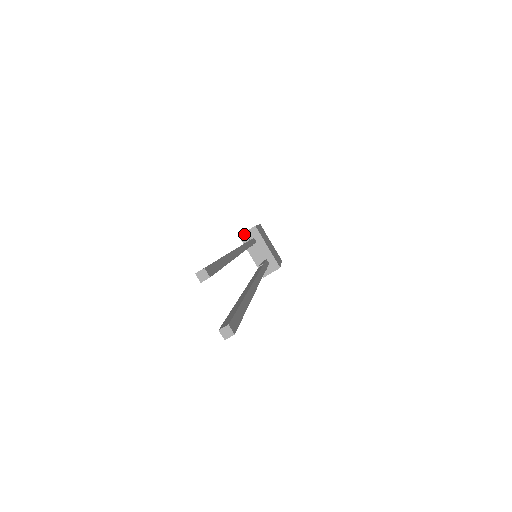
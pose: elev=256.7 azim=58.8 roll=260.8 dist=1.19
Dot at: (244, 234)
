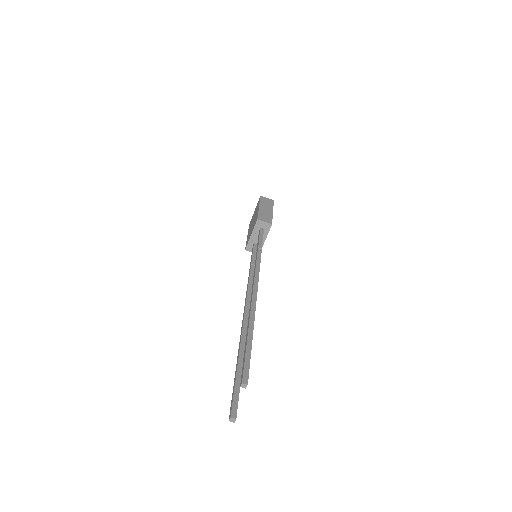
Dot at: (261, 222)
